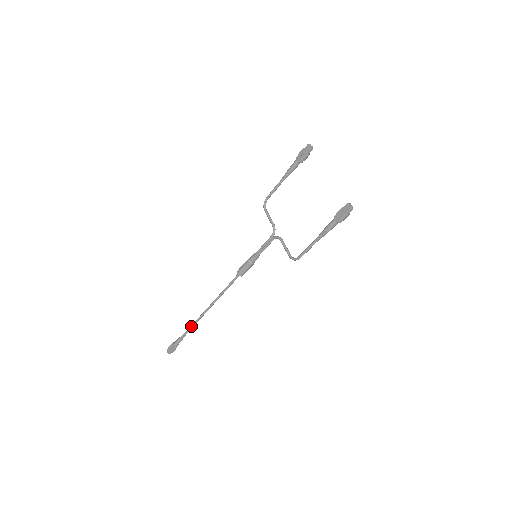
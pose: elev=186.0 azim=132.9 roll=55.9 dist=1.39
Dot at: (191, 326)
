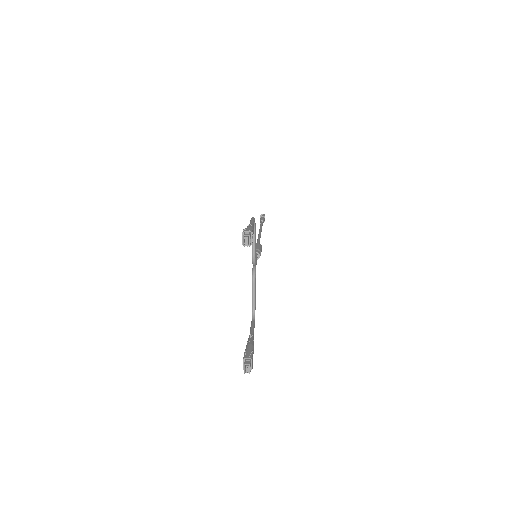
Dot at: occluded
